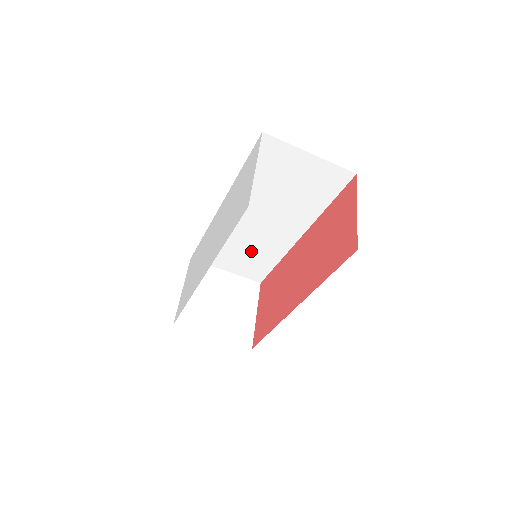
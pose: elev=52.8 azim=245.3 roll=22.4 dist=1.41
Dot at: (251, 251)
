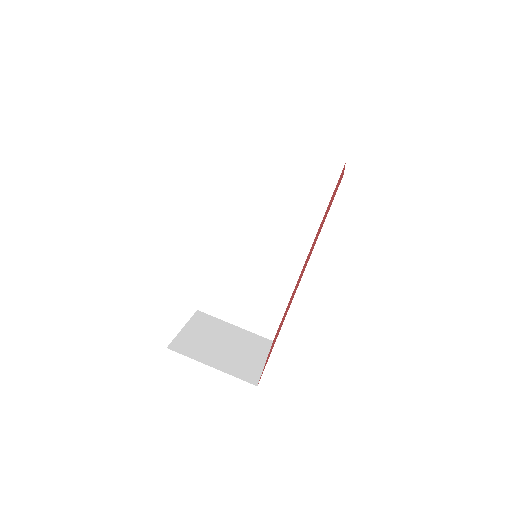
Dot at: (258, 288)
